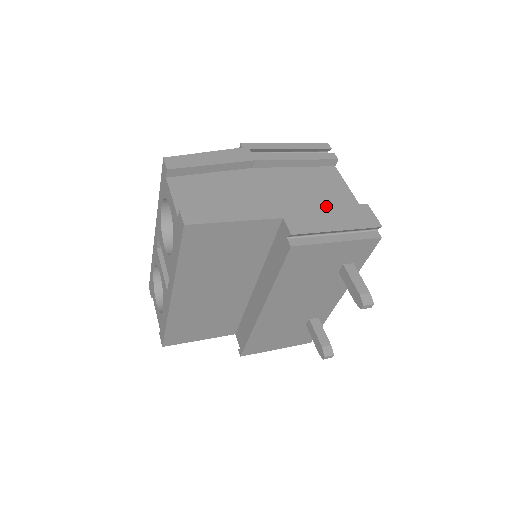
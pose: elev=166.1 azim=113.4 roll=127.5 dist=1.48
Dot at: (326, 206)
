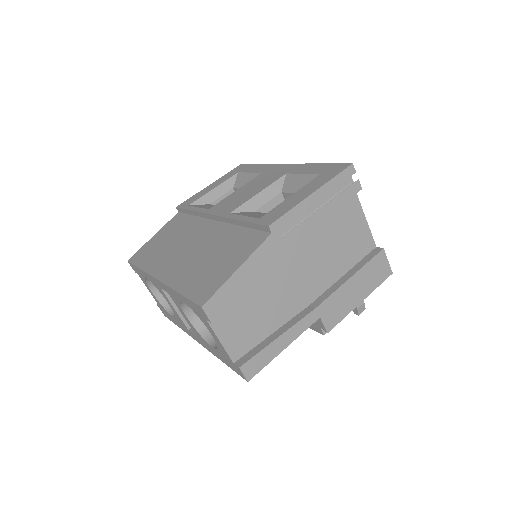
Dot at: (352, 277)
